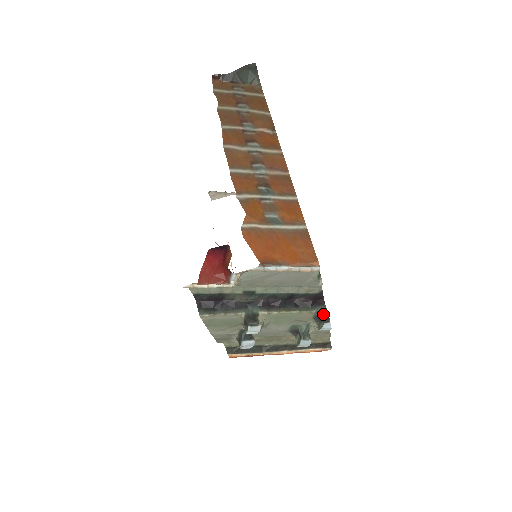
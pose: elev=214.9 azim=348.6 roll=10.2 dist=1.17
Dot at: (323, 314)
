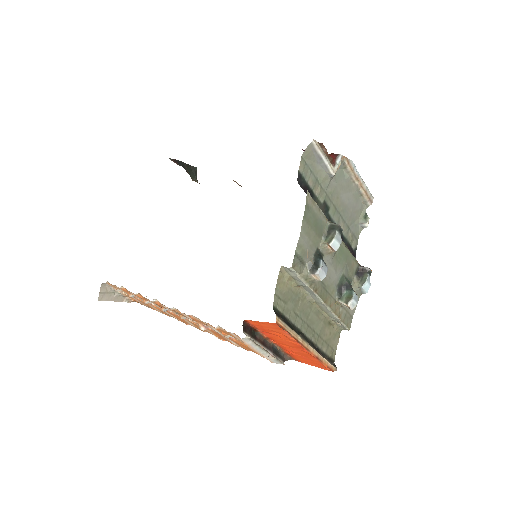
Dot at: (364, 267)
